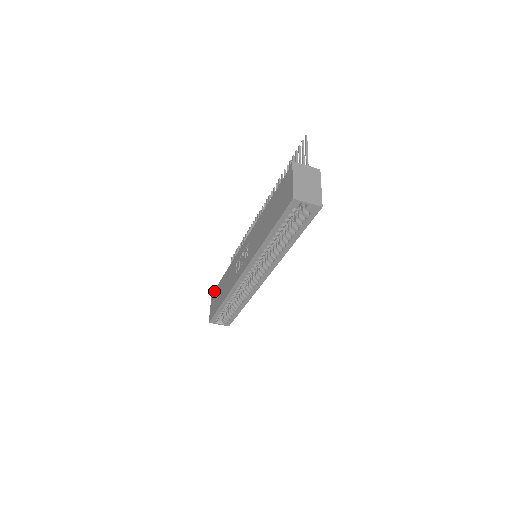
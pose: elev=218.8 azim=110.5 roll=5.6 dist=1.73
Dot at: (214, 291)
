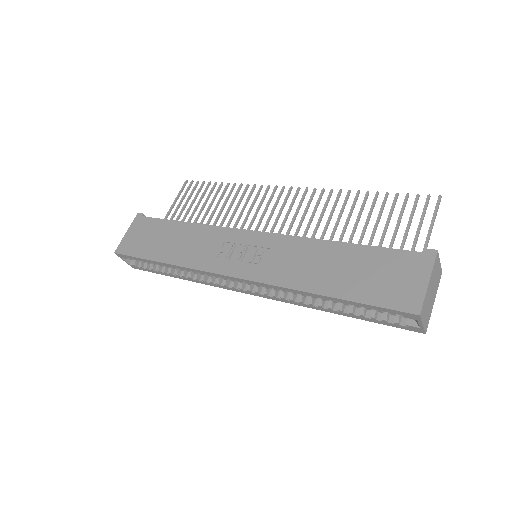
Dot at: (146, 218)
